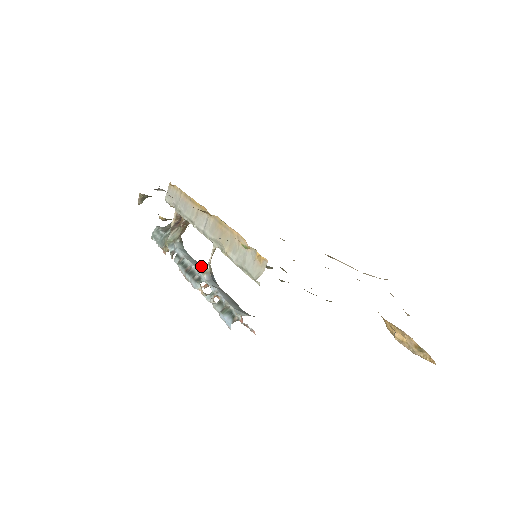
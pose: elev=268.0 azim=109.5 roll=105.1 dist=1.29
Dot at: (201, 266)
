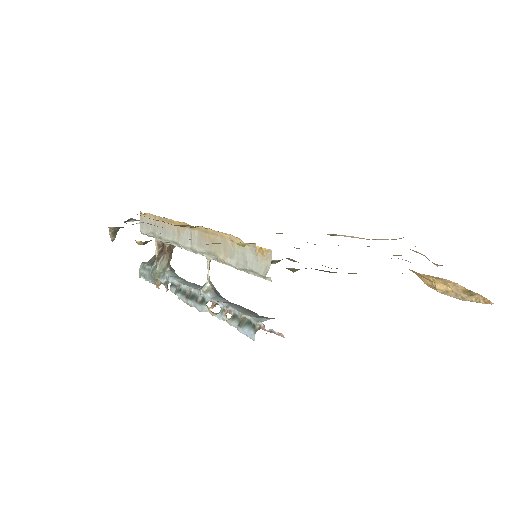
Dot at: (201, 286)
